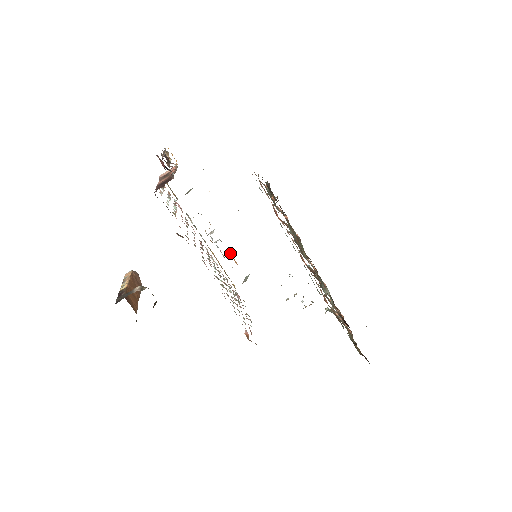
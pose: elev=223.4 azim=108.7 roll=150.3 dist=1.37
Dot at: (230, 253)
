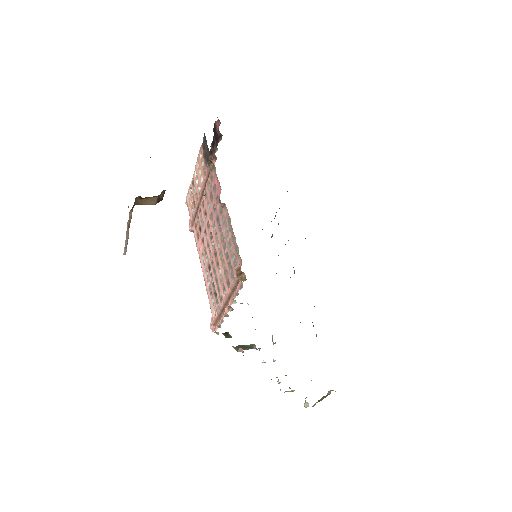
Dot at: occluded
